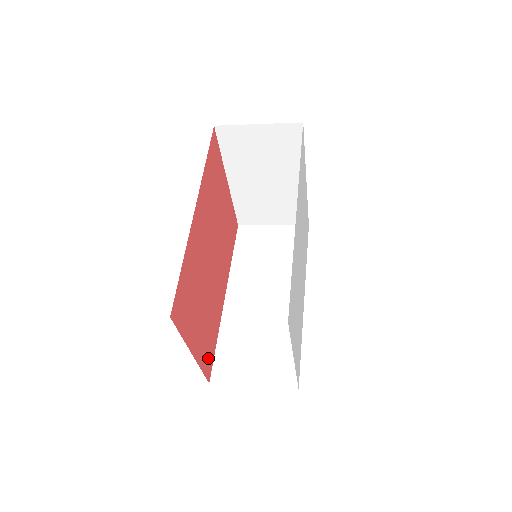
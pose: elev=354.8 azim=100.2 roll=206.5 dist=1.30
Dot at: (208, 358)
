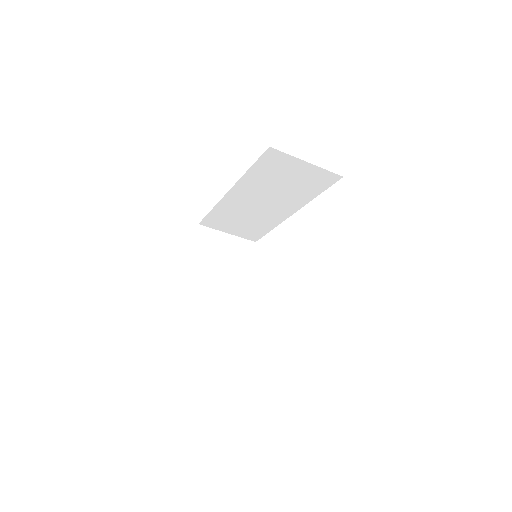
Dot at: occluded
